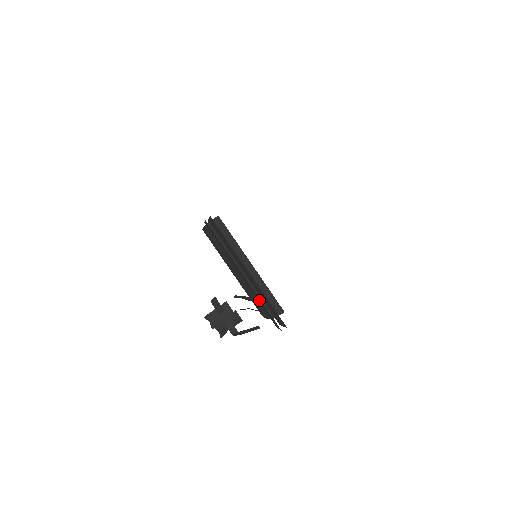
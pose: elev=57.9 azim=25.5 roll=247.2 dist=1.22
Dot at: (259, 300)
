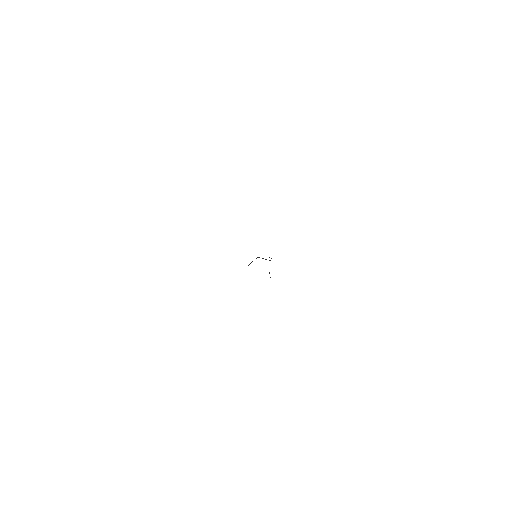
Dot at: occluded
